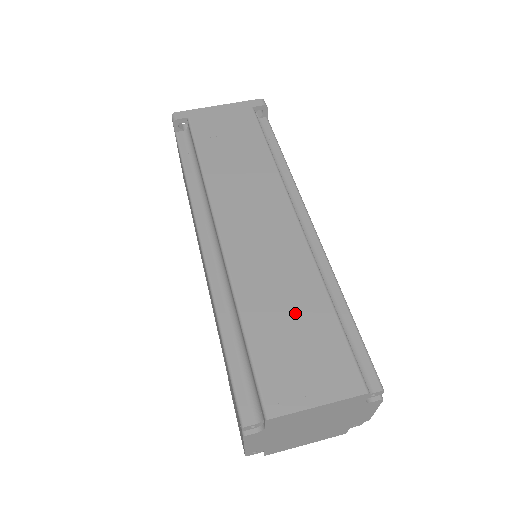
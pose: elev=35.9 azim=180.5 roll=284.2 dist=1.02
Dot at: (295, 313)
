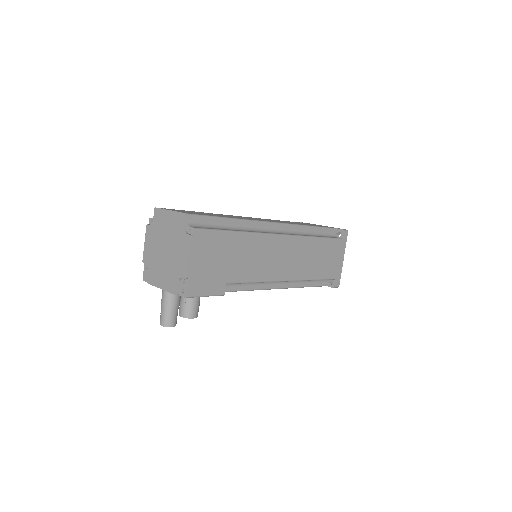
Dot at: occluded
